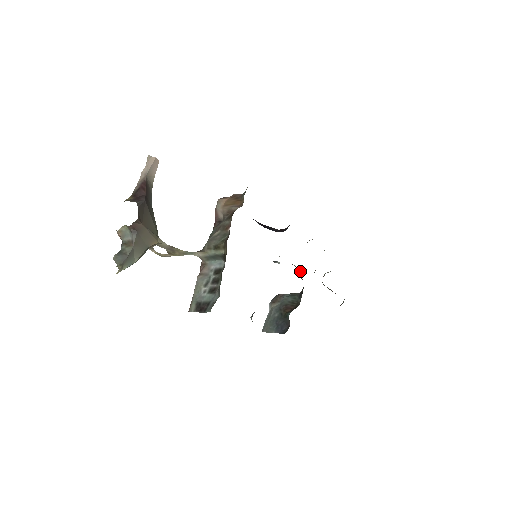
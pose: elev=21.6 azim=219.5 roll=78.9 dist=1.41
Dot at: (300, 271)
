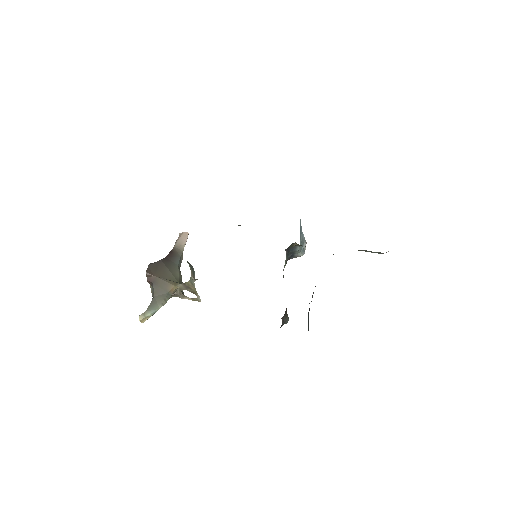
Dot at: occluded
